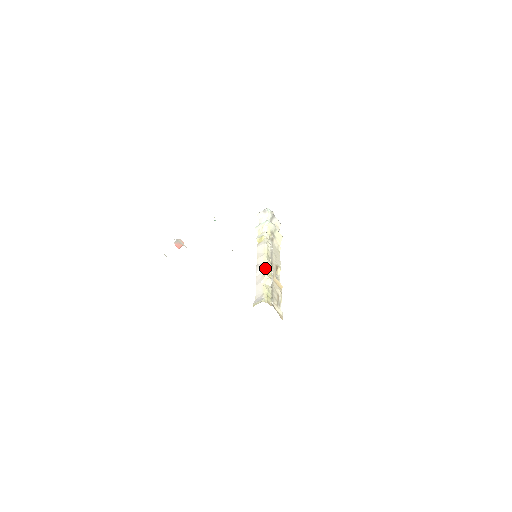
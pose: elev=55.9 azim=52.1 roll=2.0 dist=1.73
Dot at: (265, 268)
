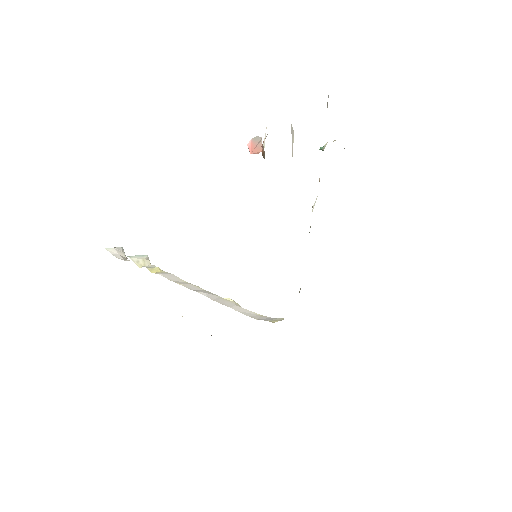
Dot at: occluded
